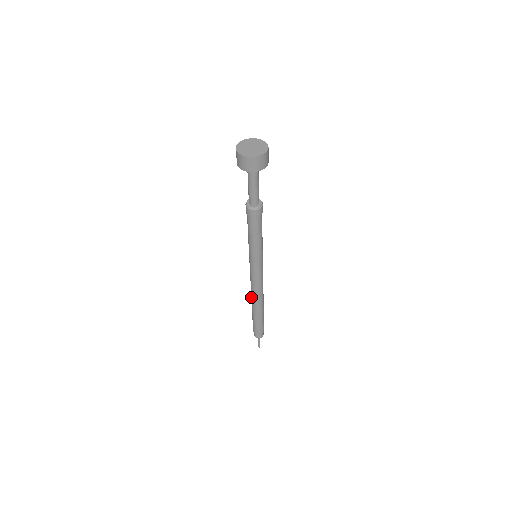
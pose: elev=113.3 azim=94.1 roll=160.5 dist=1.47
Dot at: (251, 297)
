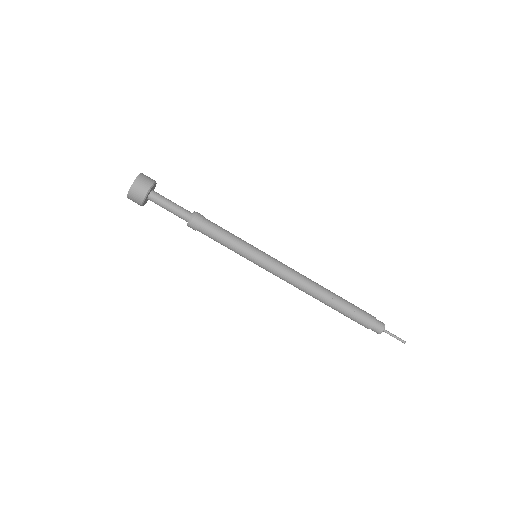
Dot at: (312, 296)
